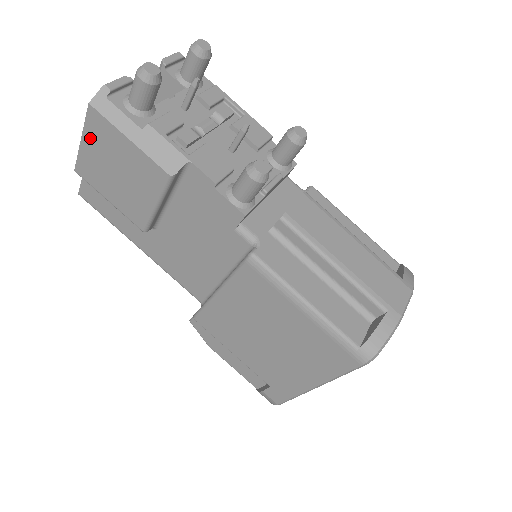
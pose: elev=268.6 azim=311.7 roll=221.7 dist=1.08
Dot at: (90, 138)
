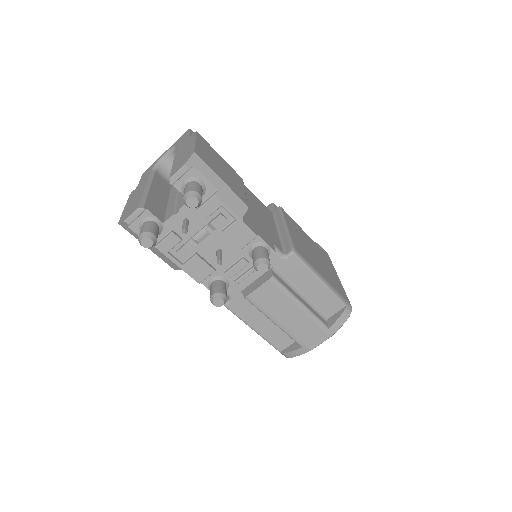
Dot at: occluded
